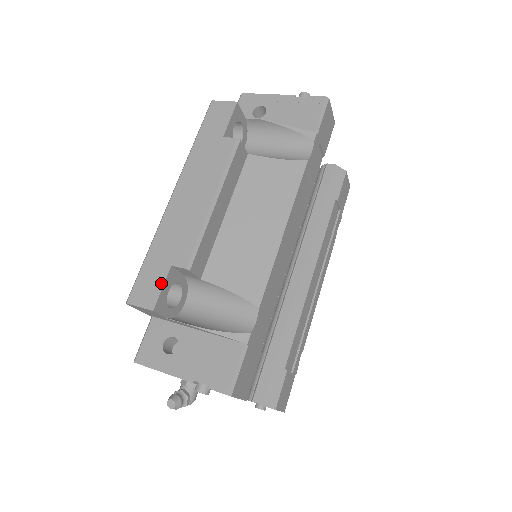
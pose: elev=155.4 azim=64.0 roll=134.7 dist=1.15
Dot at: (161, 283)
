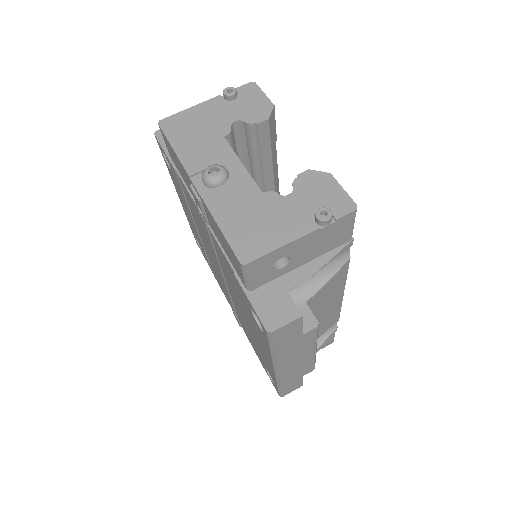
Dot at: (301, 382)
